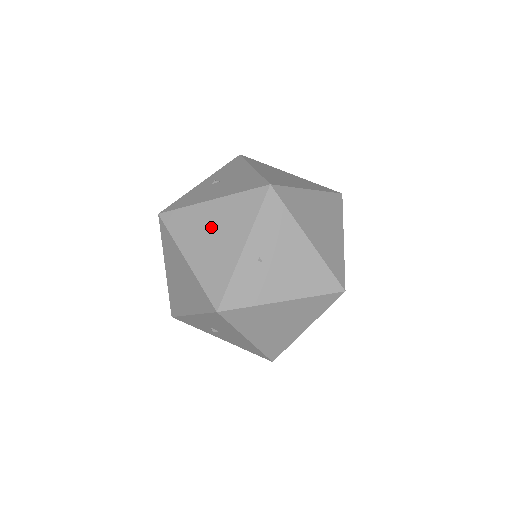
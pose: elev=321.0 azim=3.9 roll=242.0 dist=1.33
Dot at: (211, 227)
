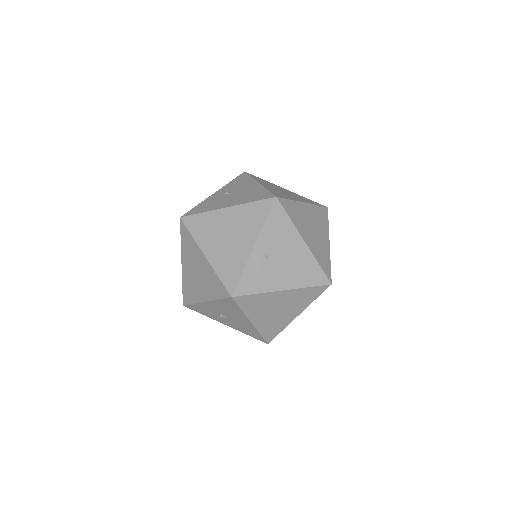
Dot at: (226, 229)
